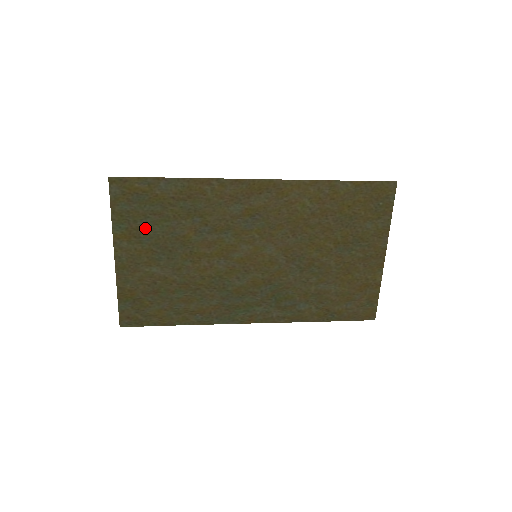
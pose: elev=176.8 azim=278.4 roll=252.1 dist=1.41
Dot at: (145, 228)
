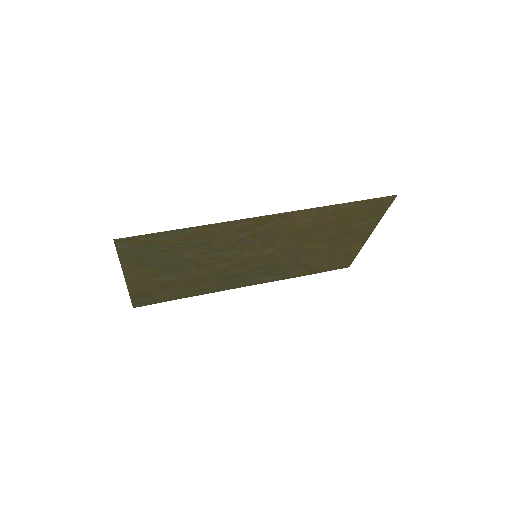
Dot at: (153, 260)
